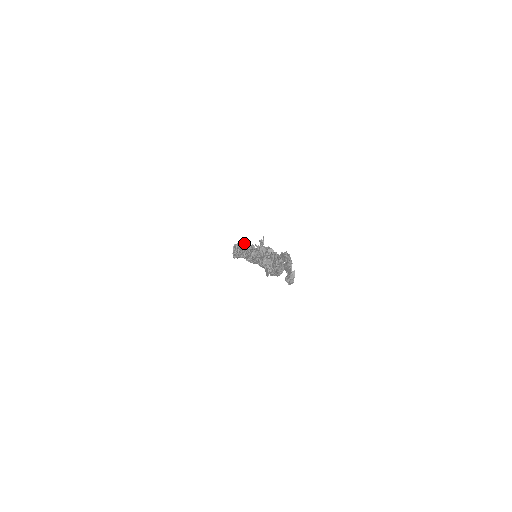
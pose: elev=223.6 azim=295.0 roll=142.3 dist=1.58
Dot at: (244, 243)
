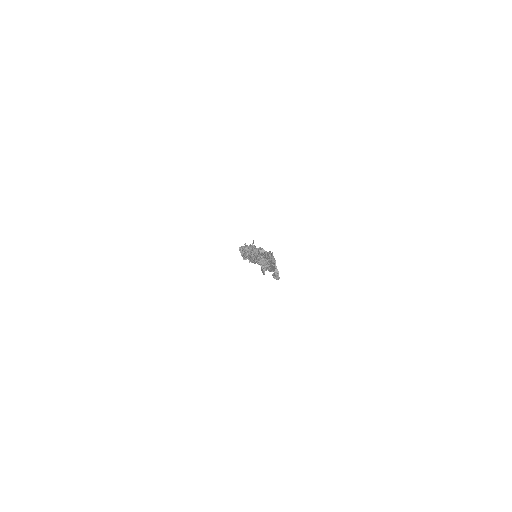
Dot at: occluded
